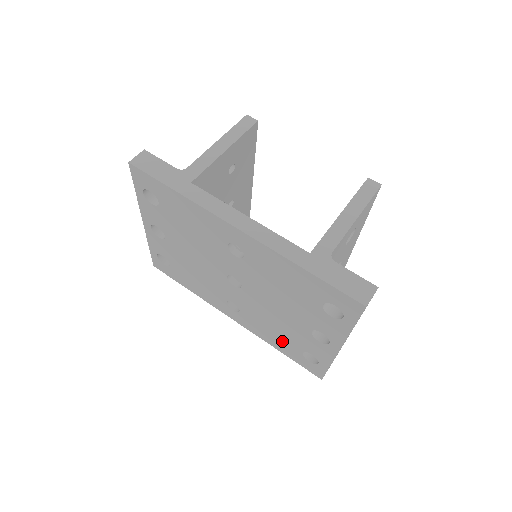
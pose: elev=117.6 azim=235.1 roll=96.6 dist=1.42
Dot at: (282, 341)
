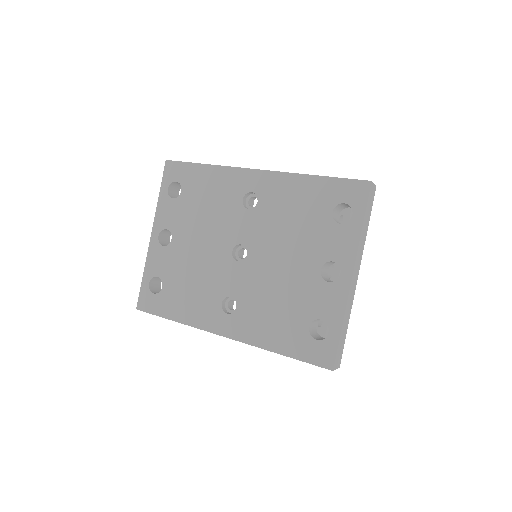
Dot at: (284, 325)
